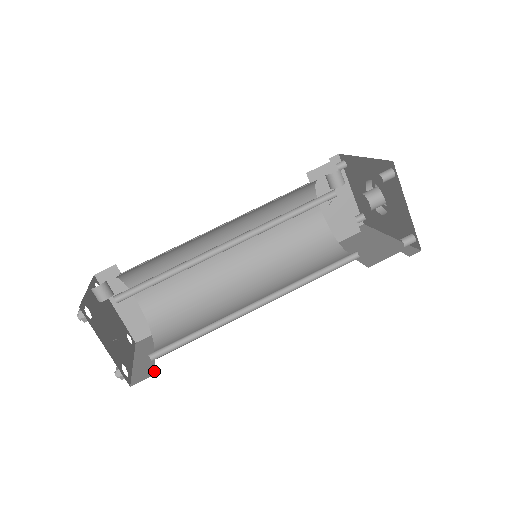
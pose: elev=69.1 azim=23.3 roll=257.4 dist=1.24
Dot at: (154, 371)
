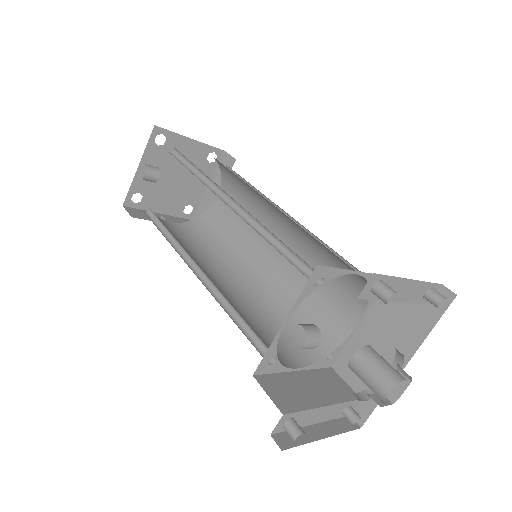
Dot at: occluded
